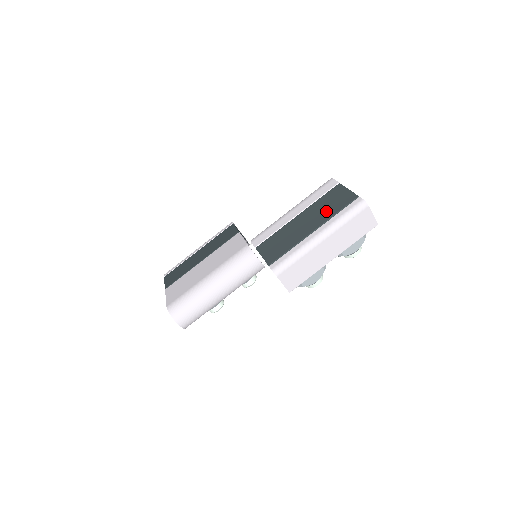
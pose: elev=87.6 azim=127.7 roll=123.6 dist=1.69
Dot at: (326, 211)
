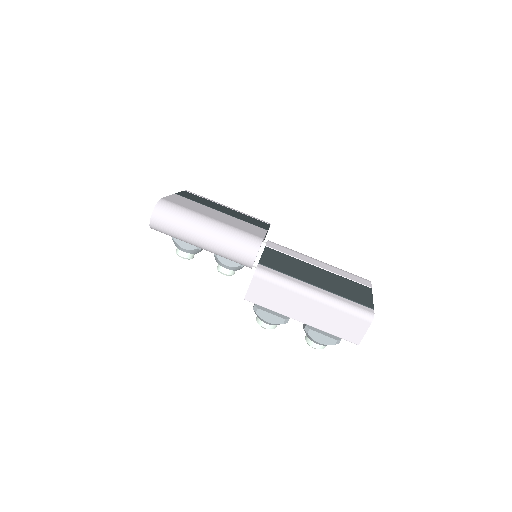
Dot at: (341, 288)
